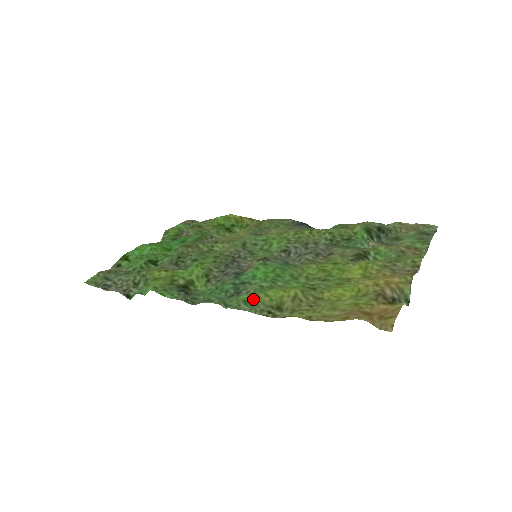
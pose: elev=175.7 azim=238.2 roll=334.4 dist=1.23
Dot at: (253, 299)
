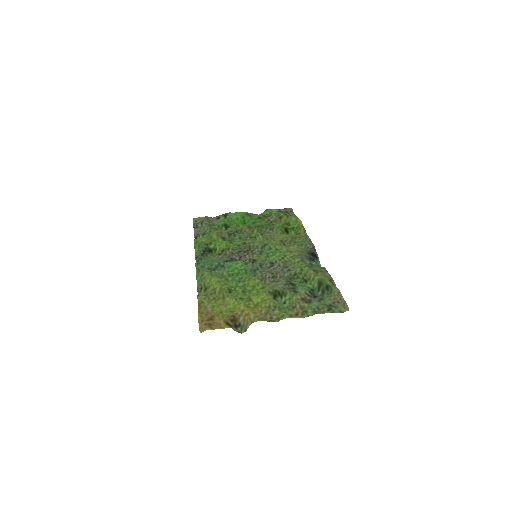
Dot at: (205, 277)
